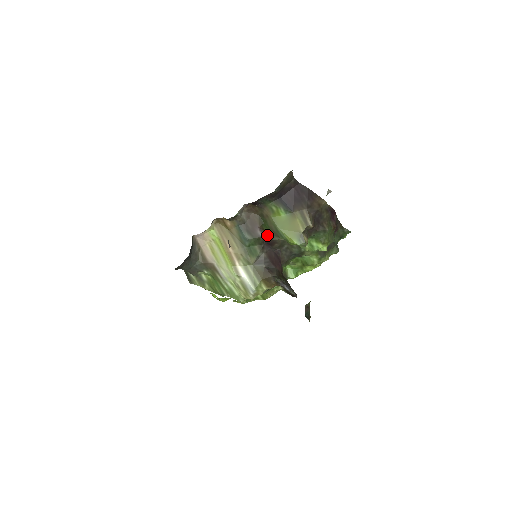
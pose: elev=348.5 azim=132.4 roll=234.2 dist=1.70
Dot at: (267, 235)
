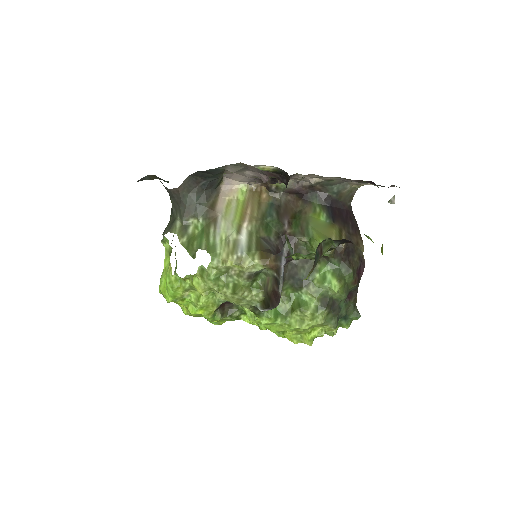
Dot at: (291, 230)
